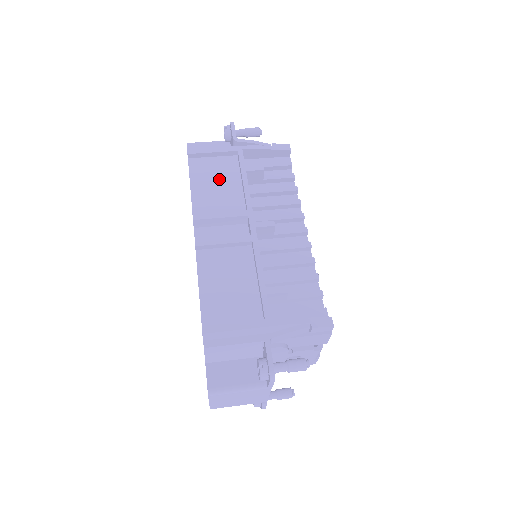
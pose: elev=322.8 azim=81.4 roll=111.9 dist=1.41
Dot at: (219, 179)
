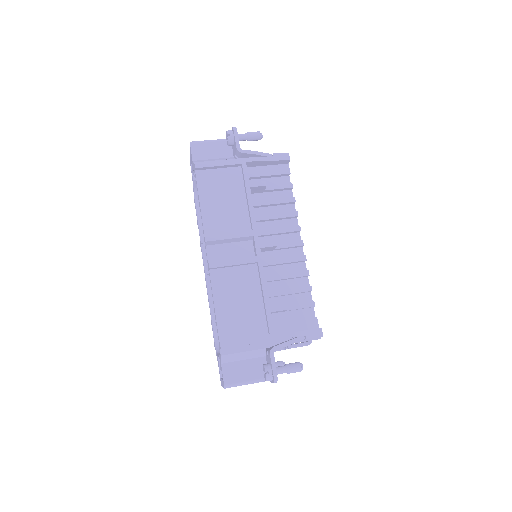
Dot at: (225, 194)
